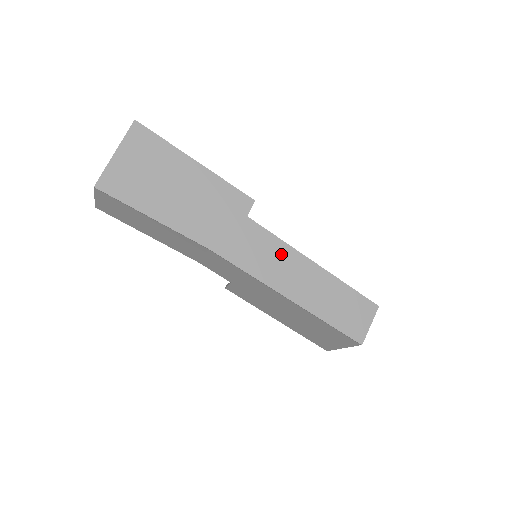
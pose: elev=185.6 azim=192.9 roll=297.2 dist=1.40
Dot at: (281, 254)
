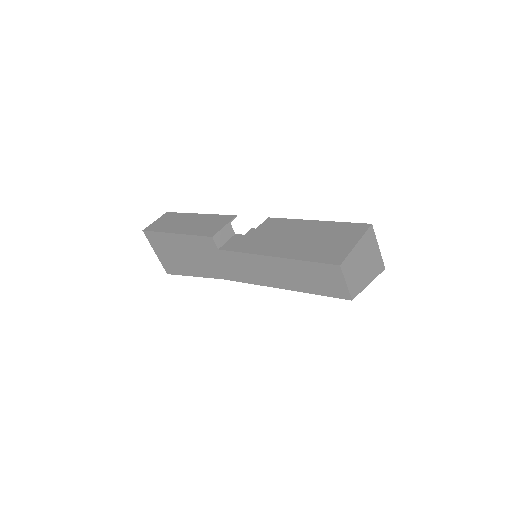
Dot at: (252, 262)
